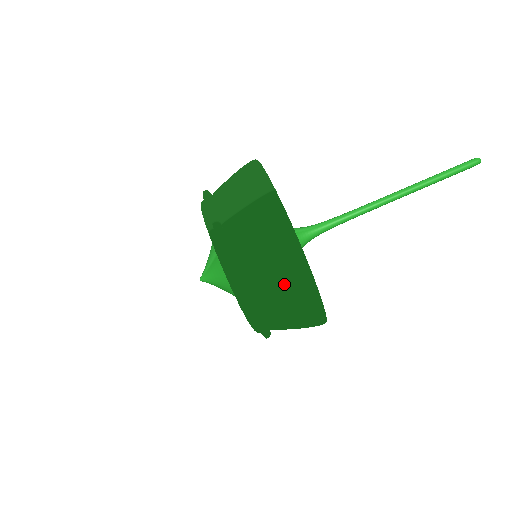
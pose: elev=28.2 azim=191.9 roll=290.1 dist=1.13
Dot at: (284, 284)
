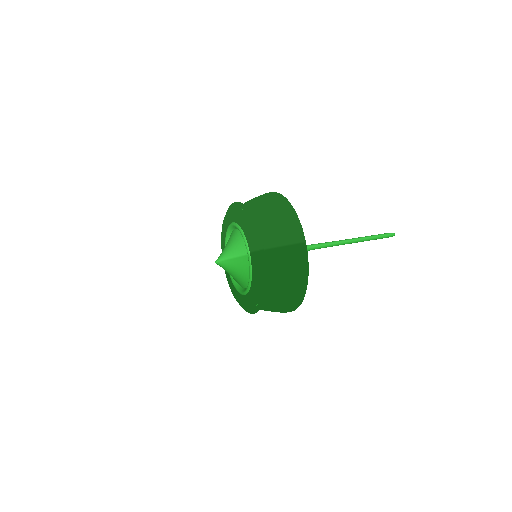
Dot at: (287, 298)
